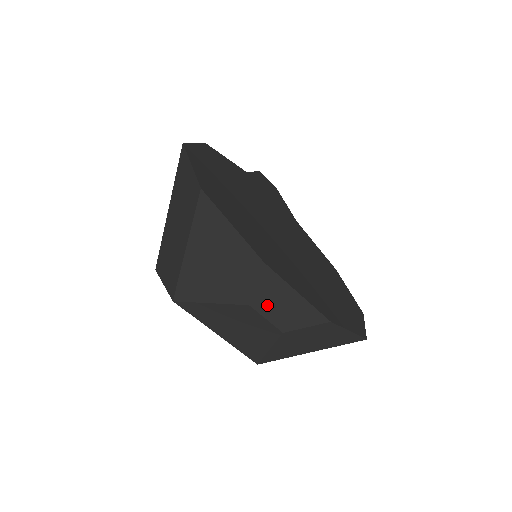
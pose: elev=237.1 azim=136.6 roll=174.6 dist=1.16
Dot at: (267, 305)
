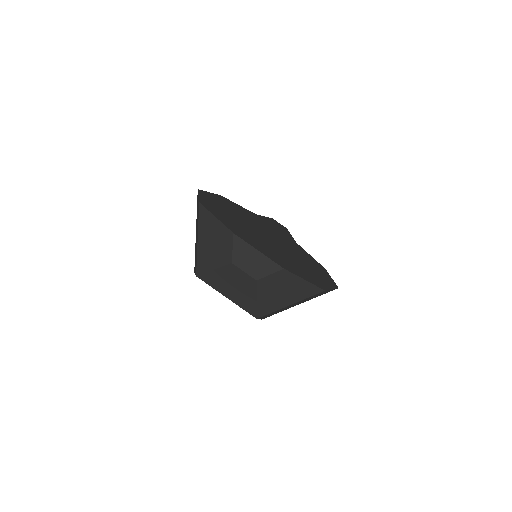
Dot at: (242, 262)
